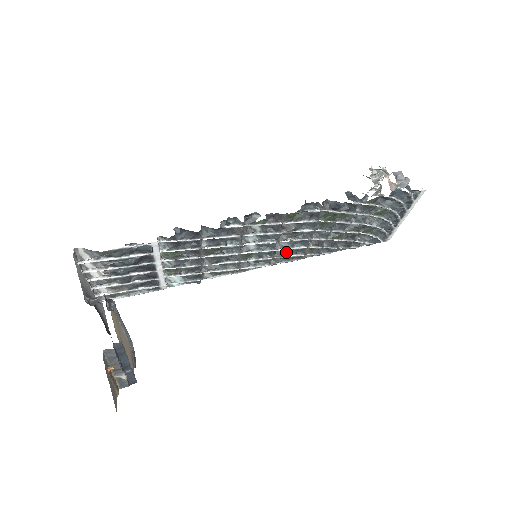
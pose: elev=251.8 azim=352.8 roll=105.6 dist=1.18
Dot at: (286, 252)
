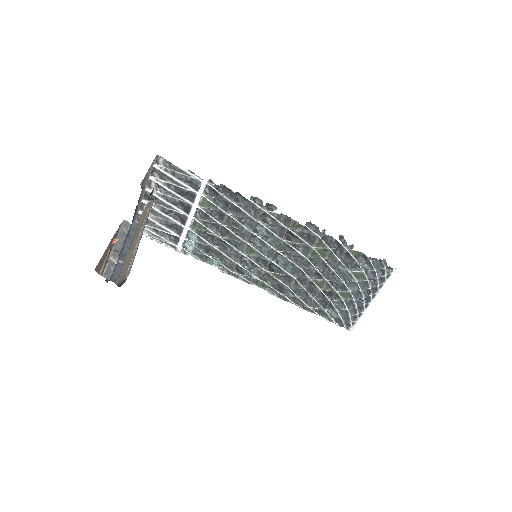
Dot at: (277, 272)
